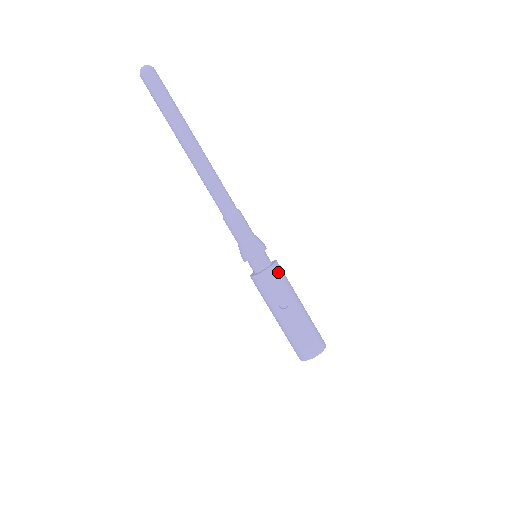
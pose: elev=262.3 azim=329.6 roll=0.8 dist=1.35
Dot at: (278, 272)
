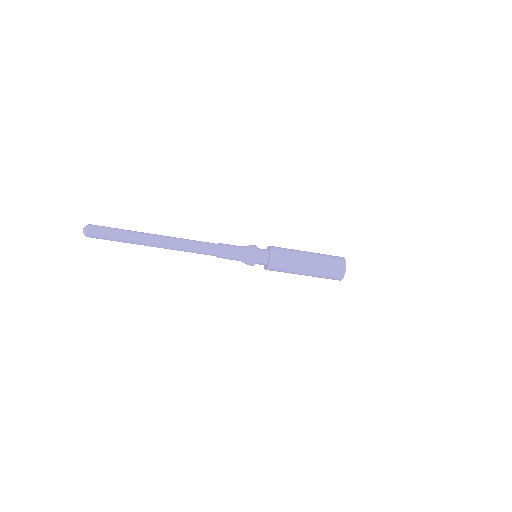
Dot at: (274, 269)
